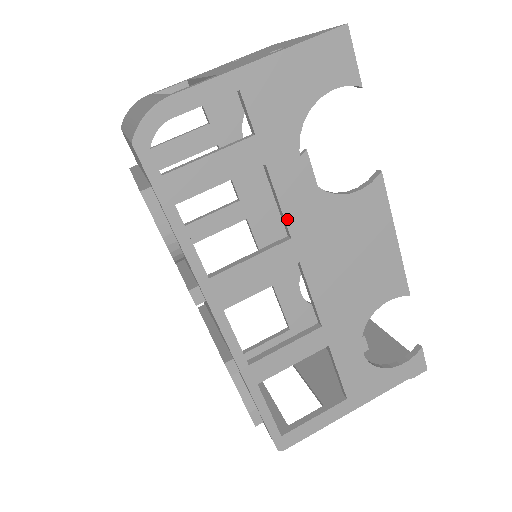
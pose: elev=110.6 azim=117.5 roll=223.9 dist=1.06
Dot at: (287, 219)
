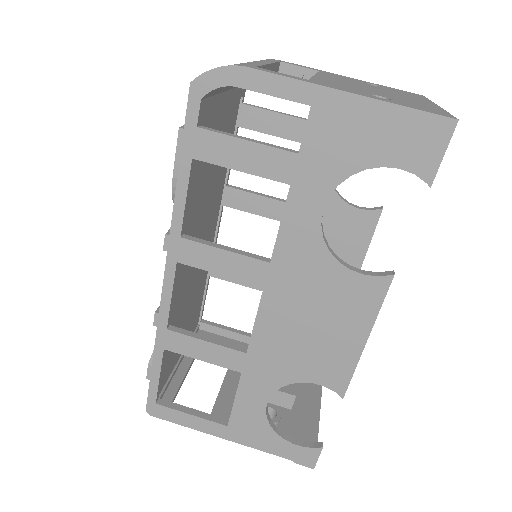
Dot at: (278, 244)
